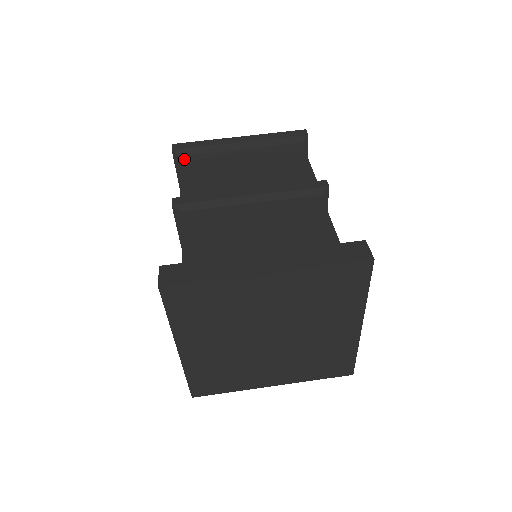
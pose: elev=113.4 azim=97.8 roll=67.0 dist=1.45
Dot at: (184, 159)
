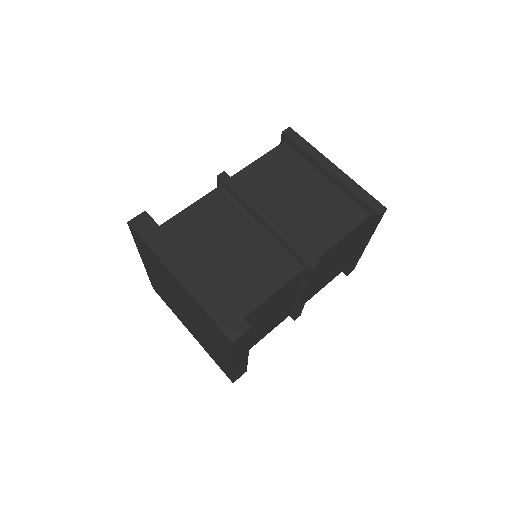
Dot at: (283, 146)
